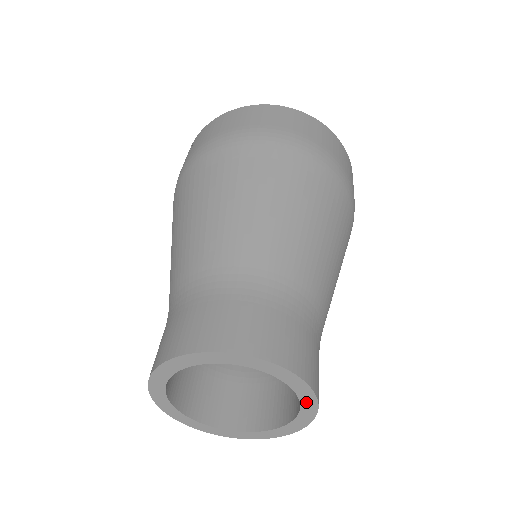
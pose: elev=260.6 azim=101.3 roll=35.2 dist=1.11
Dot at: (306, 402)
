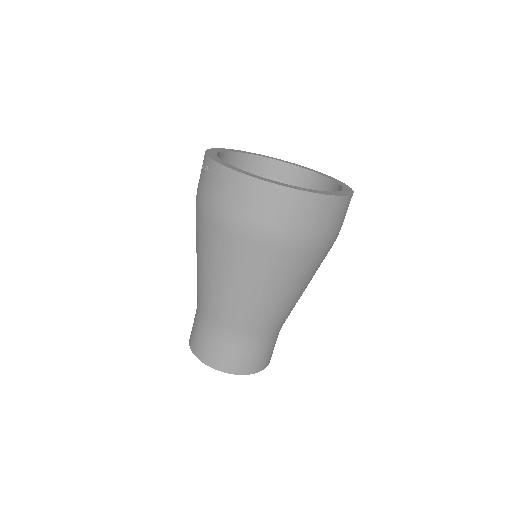
Dot at: occluded
